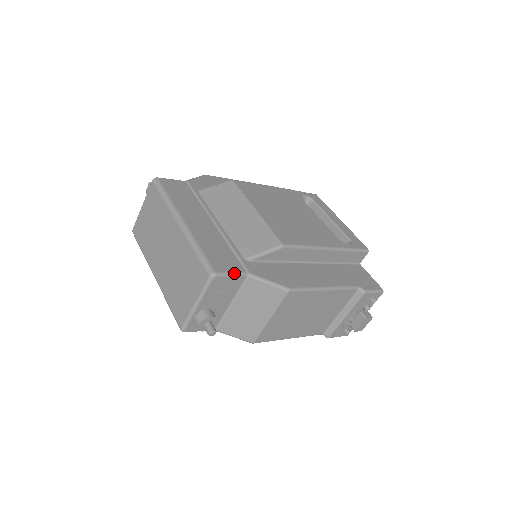
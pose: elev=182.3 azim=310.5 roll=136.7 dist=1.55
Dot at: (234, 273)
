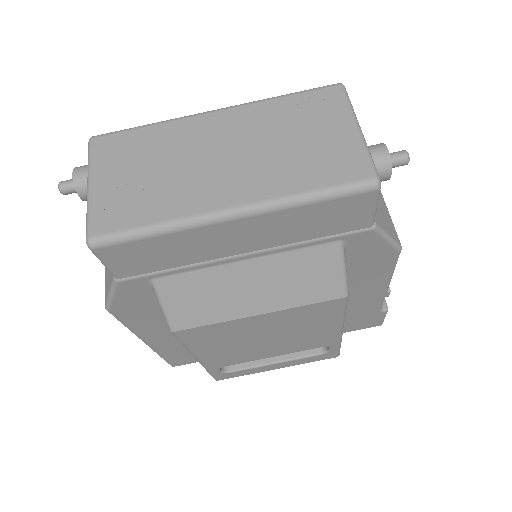
Dot at: occluded
